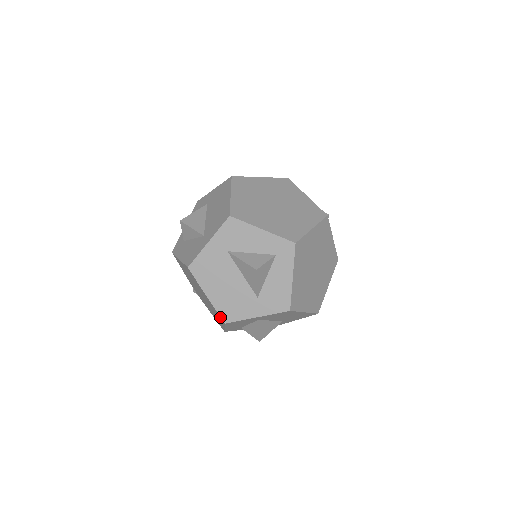
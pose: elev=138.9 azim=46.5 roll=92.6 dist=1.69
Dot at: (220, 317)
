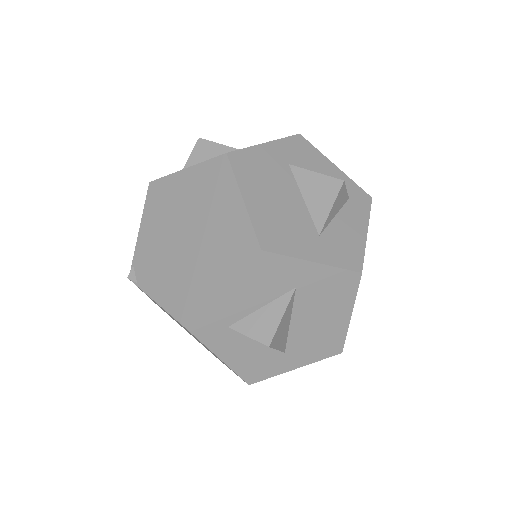
Dot at: (255, 238)
